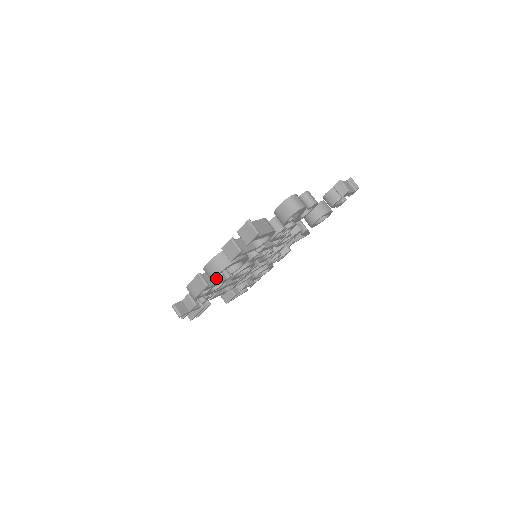
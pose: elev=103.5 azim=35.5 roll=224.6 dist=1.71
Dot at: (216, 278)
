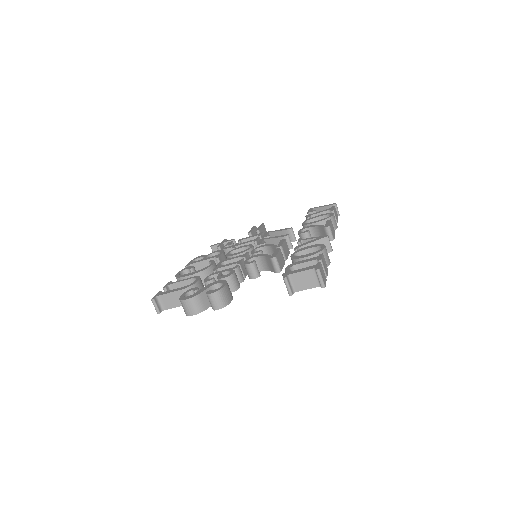
Dot at: occluded
